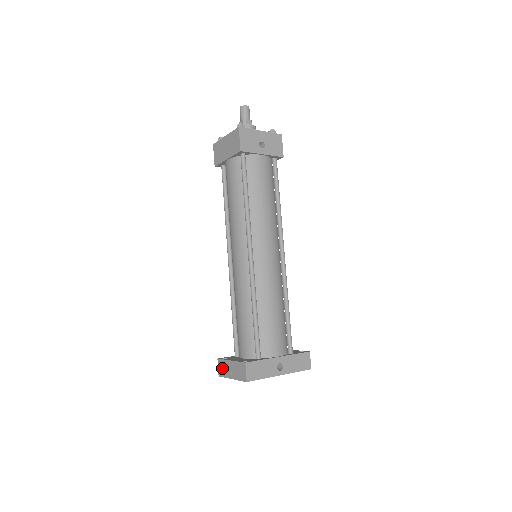
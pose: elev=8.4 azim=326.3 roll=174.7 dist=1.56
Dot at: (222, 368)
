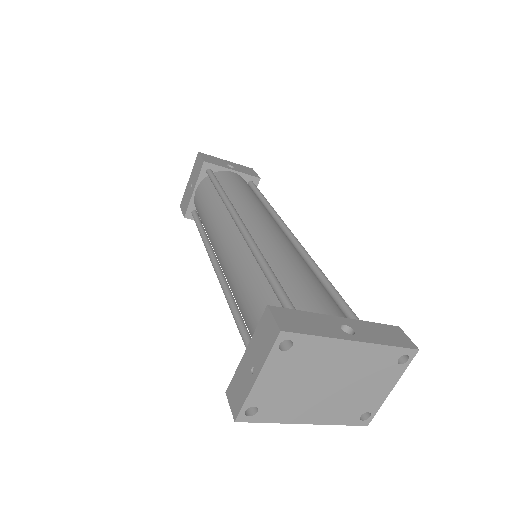
Dot at: (236, 392)
